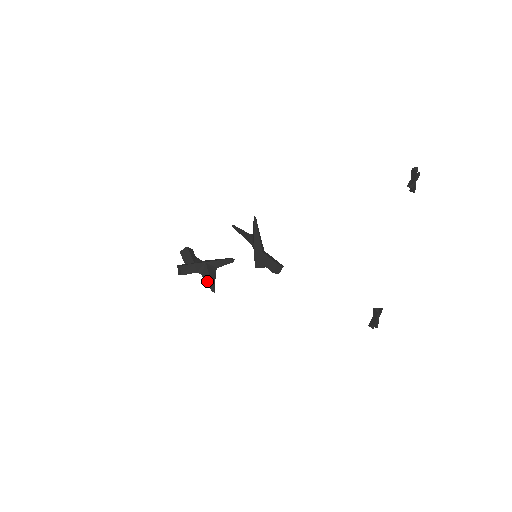
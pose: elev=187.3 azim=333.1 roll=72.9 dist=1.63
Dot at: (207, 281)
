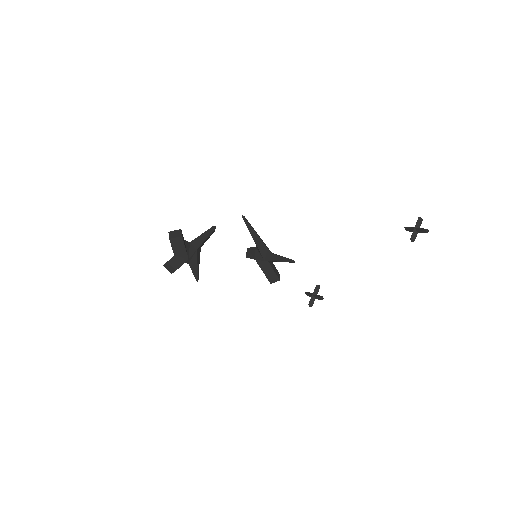
Dot at: (194, 271)
